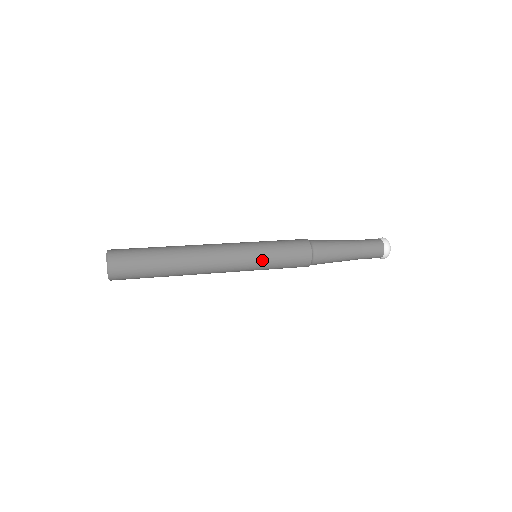
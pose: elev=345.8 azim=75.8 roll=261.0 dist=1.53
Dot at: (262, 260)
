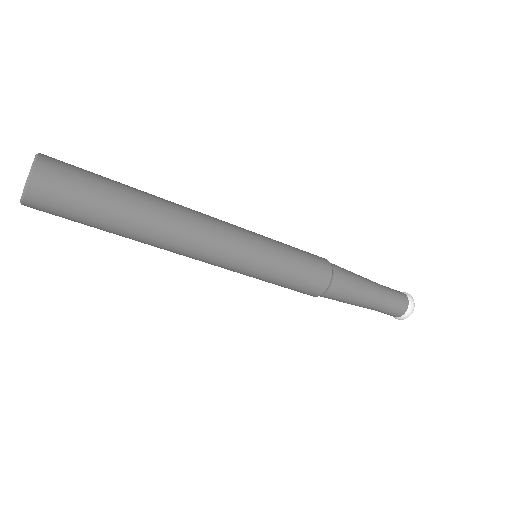
Dot at: (268, 239)
